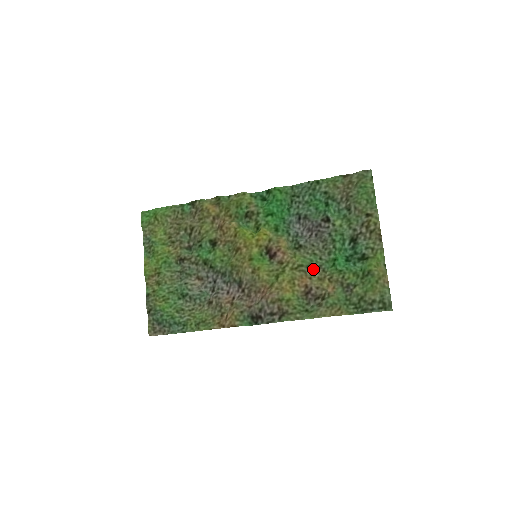
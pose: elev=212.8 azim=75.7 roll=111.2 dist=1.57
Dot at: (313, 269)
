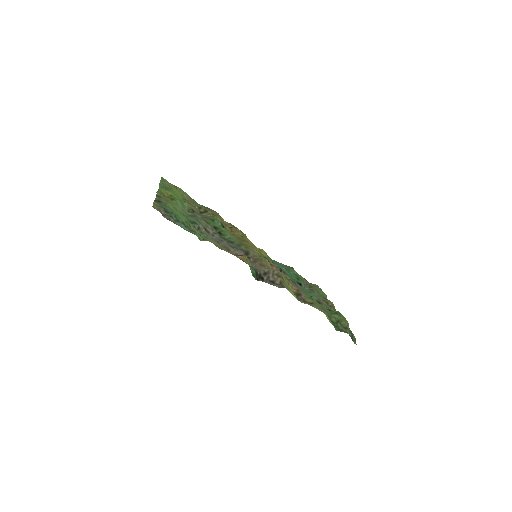
Dot at: occluded
